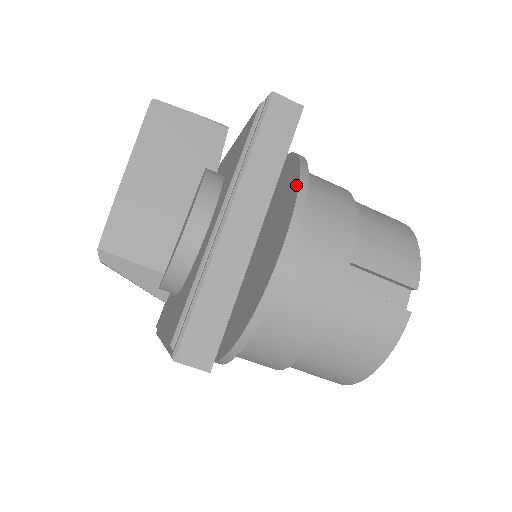
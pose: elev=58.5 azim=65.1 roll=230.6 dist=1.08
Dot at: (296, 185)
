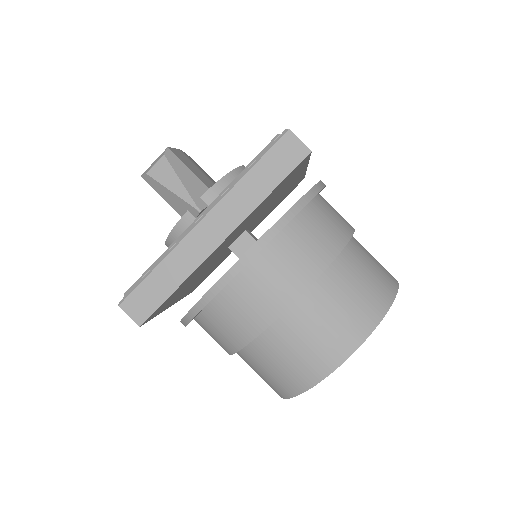
Dot at: occluded
